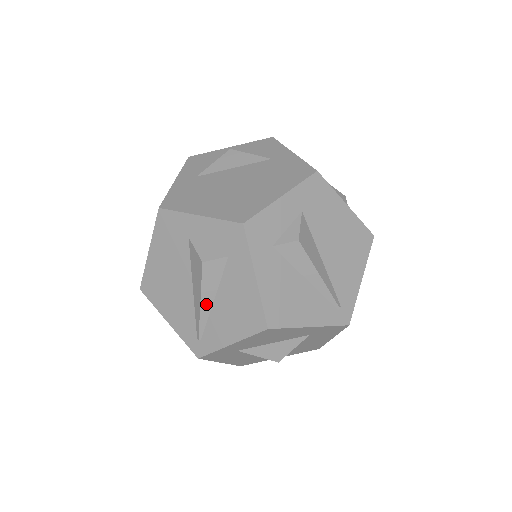
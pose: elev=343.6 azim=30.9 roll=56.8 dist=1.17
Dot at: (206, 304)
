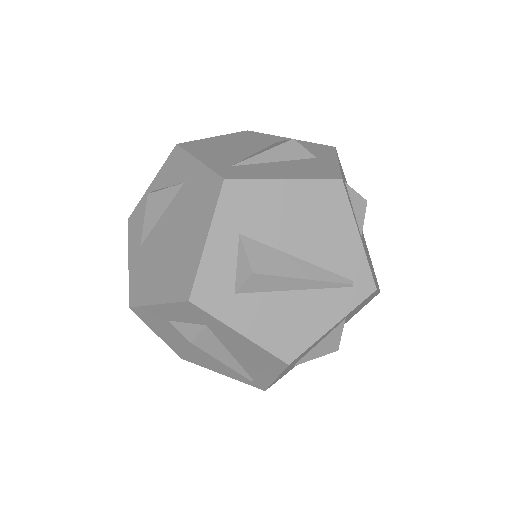
Dot at: (229, 361)
